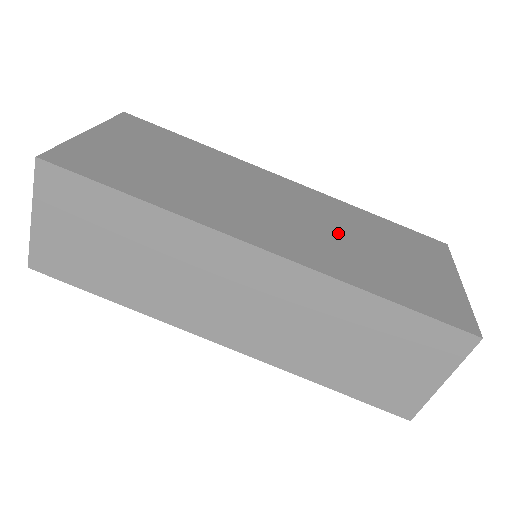
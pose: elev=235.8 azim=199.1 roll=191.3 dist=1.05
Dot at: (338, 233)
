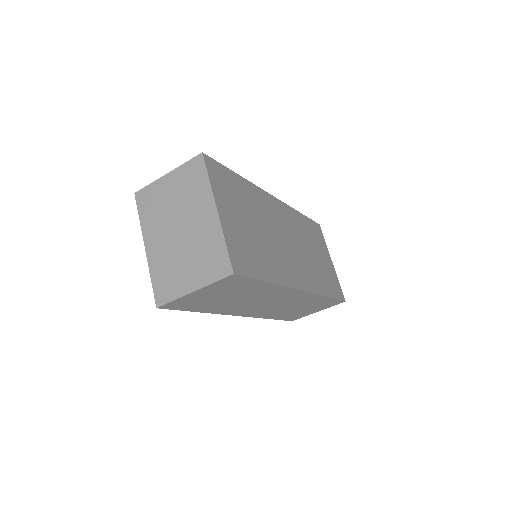
Dot at: (305, 250)
